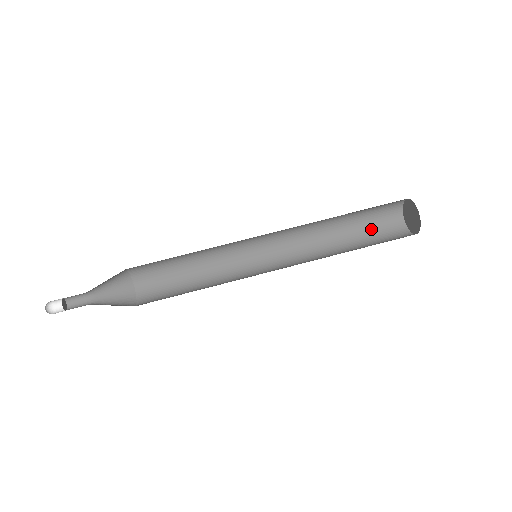
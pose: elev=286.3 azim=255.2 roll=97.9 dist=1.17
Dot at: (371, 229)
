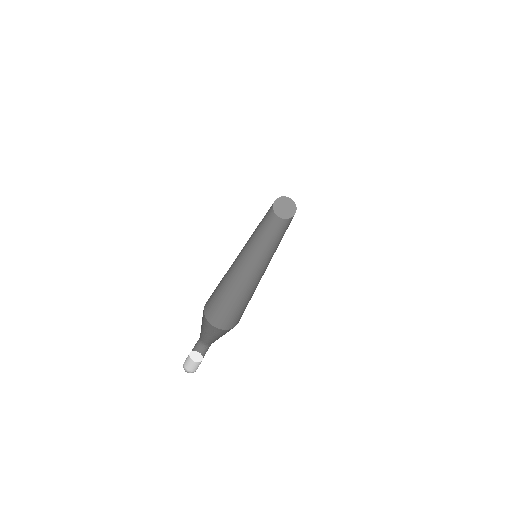
Dot at: (285, 228)
